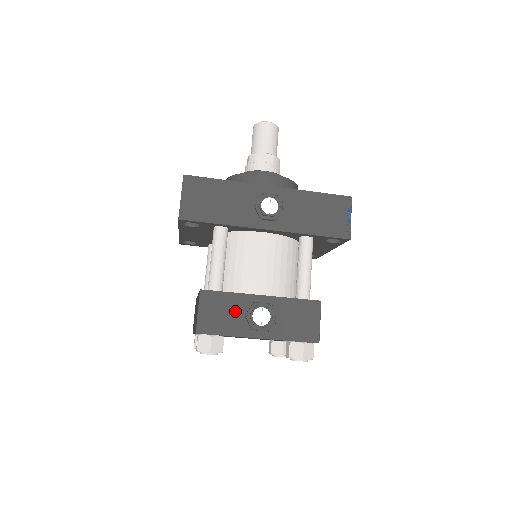
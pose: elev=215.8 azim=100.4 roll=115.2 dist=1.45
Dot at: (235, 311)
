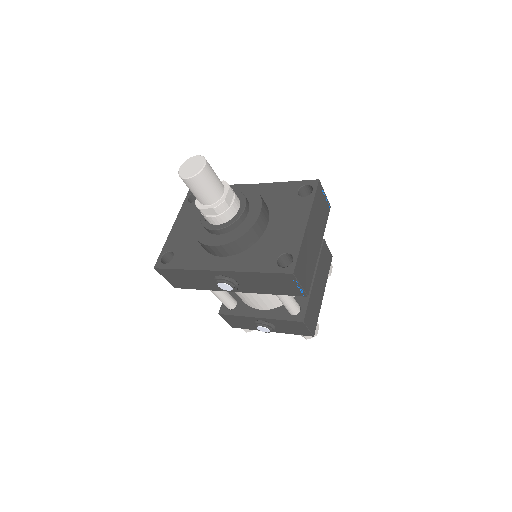
Dot at: (247, 322)
